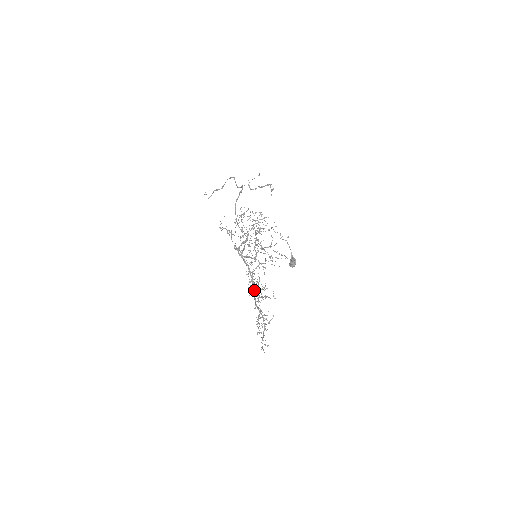
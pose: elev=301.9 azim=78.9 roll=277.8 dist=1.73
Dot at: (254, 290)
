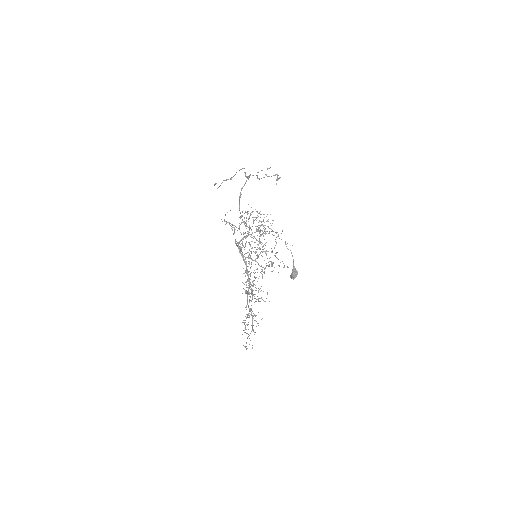
Dot at: (248, 290)
